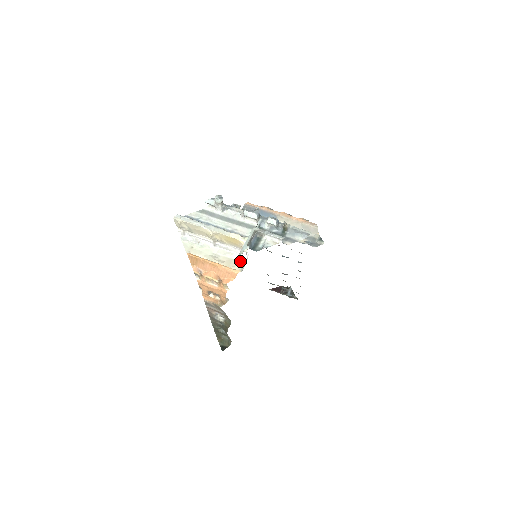
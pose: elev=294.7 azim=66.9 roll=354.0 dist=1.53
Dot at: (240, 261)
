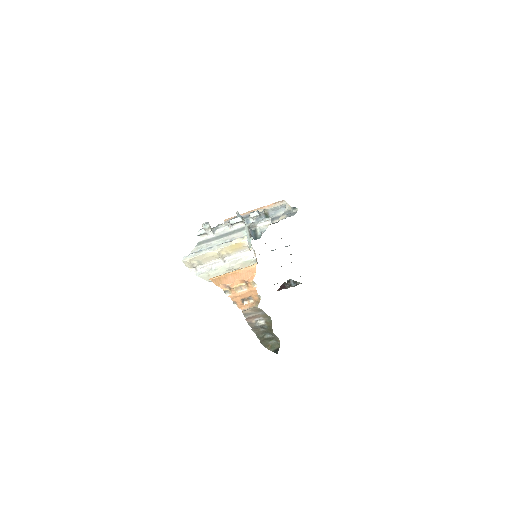
Dot at: (251, 259)
